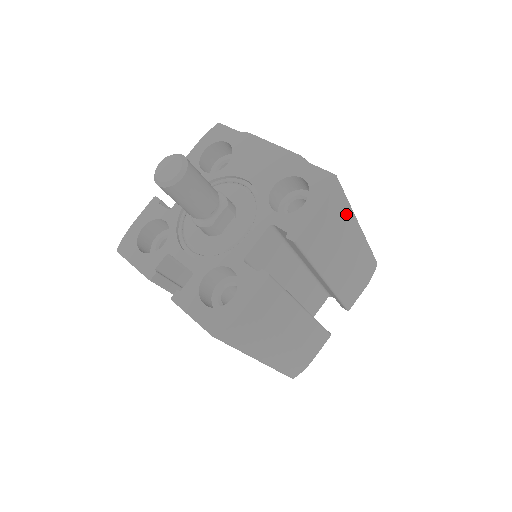
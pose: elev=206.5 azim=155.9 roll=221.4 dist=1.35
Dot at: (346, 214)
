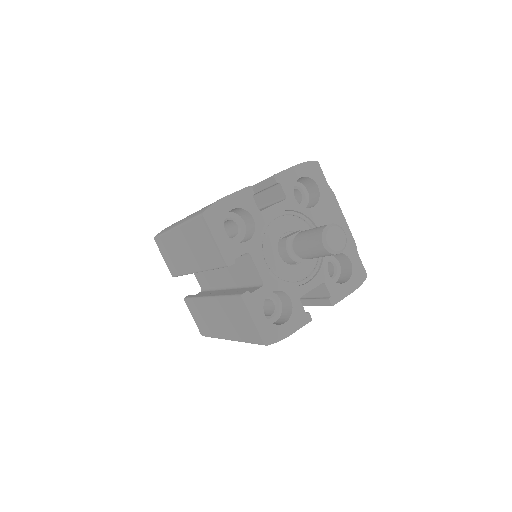
Dot at: occluded
